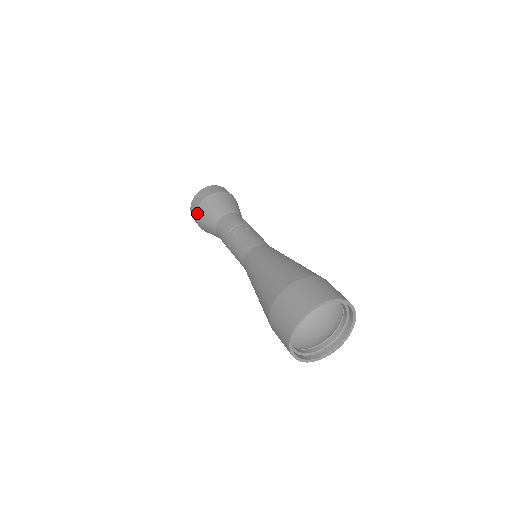
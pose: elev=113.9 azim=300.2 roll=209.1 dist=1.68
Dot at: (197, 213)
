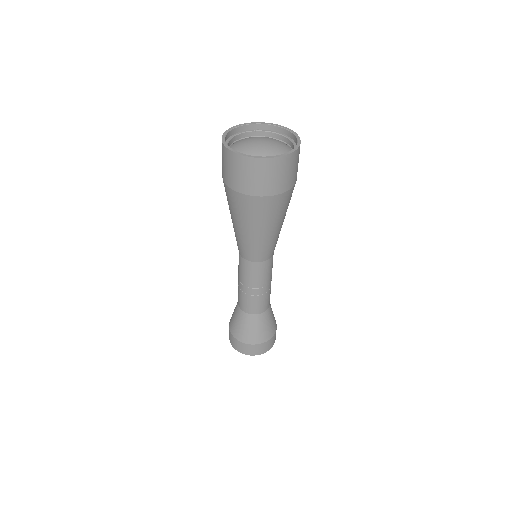
Dot at: occluded
